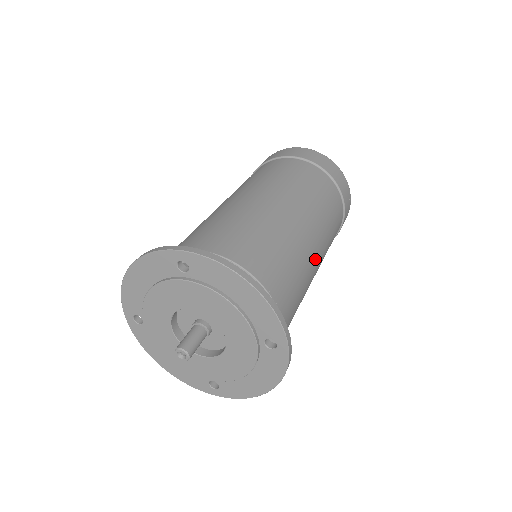
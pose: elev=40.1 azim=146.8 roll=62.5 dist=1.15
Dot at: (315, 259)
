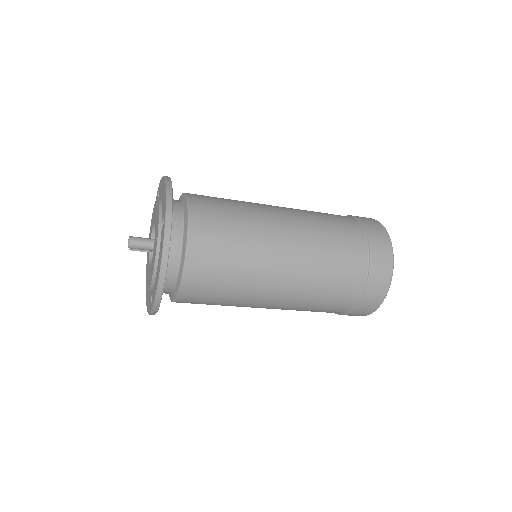
Dot at: (277, 236)
